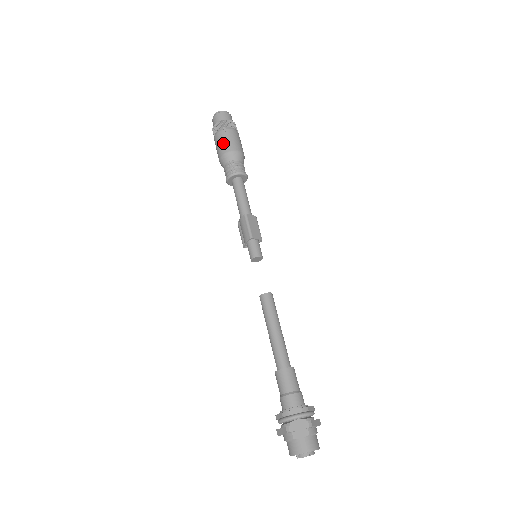
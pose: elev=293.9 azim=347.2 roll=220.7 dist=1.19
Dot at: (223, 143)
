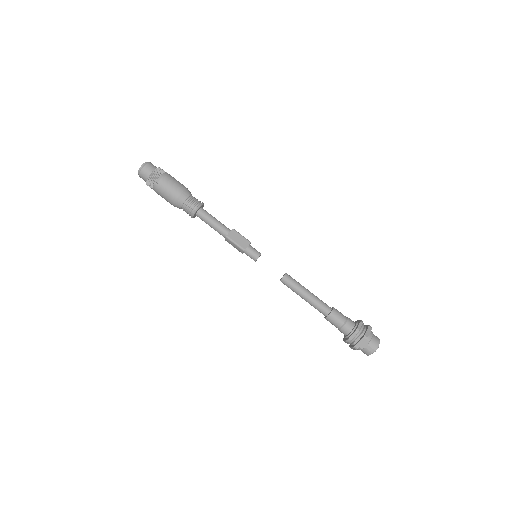
Dot at: (166, 196)
